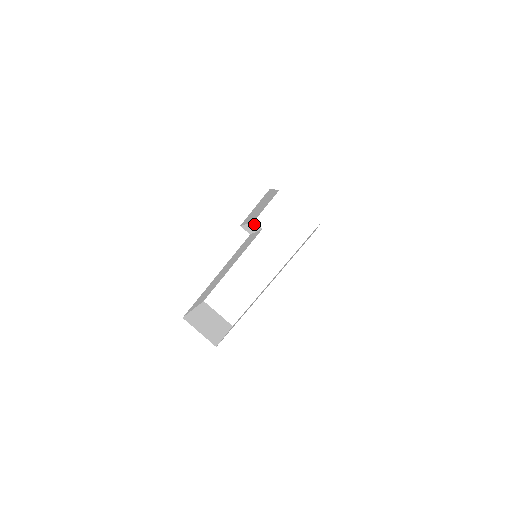
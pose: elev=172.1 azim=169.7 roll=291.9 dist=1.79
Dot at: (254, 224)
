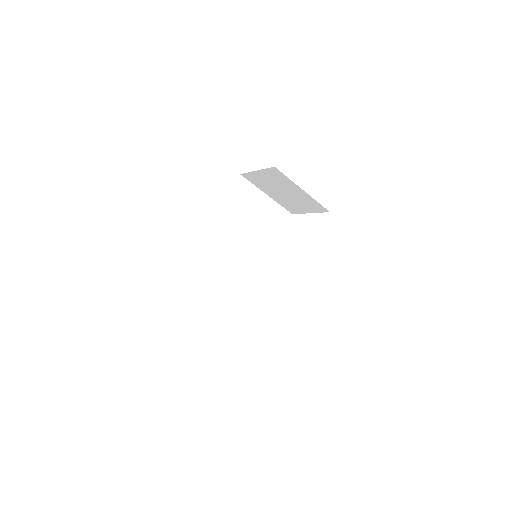
Dot at: occluded
